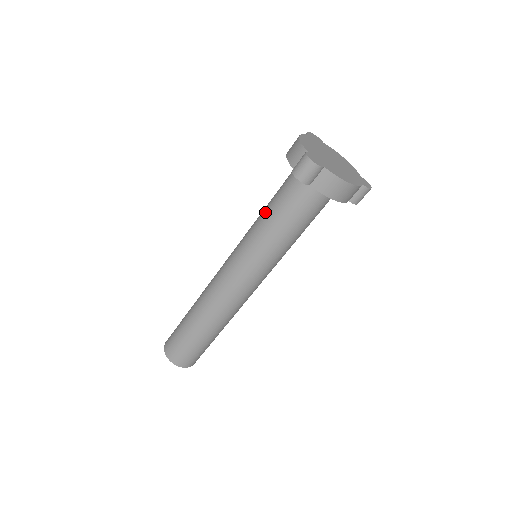
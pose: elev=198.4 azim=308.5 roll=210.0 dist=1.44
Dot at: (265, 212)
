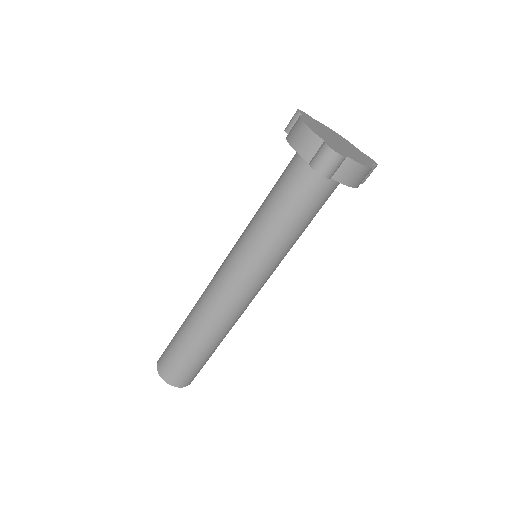
Dot at: (269, 210)
